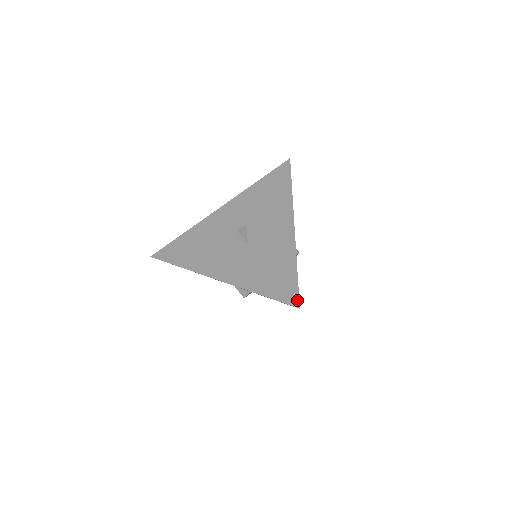
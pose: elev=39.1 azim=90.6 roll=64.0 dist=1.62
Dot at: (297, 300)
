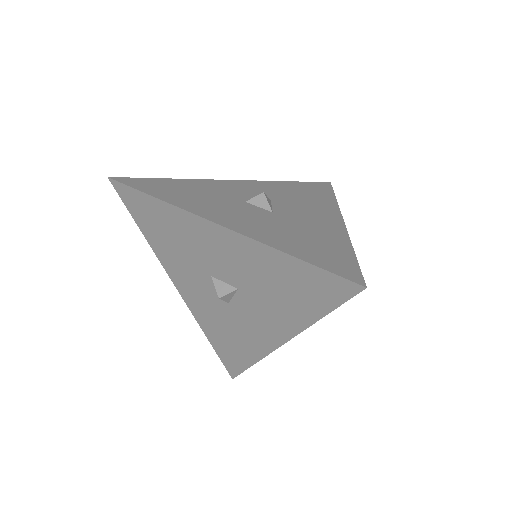
Dot at: (360, 278)
